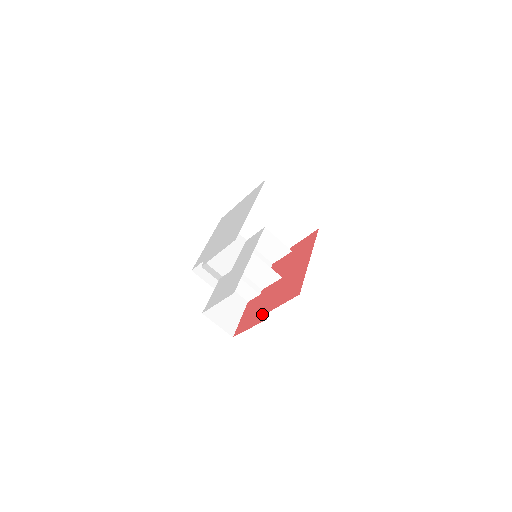
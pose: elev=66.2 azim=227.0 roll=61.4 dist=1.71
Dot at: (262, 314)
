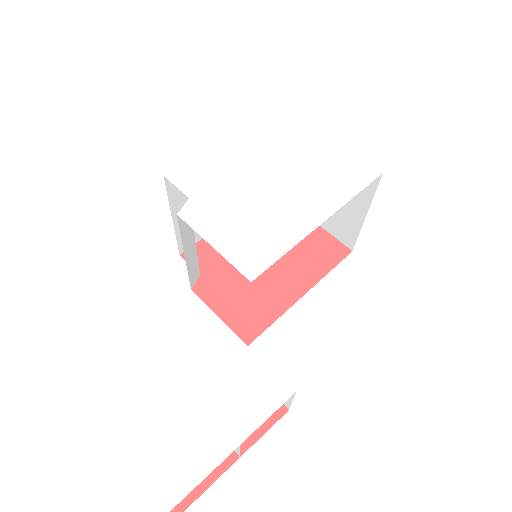
Dot at: occluded
